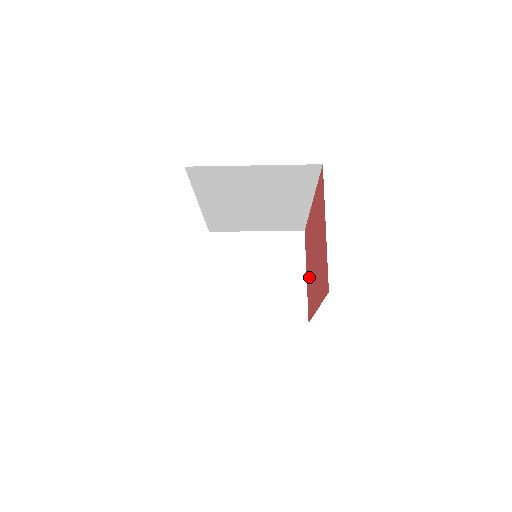
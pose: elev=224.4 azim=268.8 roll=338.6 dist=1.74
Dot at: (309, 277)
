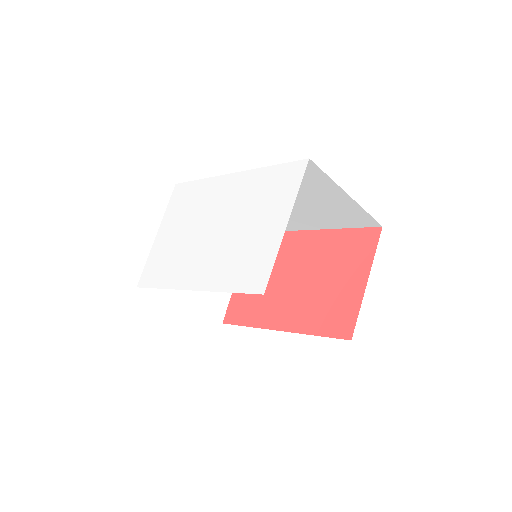
Dot at: occluded
